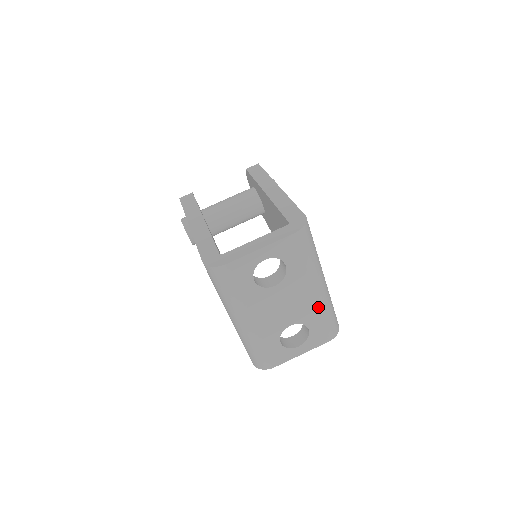
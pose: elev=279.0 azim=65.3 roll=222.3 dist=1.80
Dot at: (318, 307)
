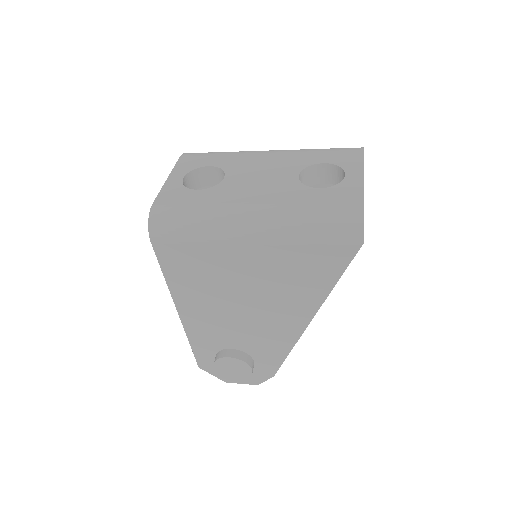
Dot at: (295, 153)
